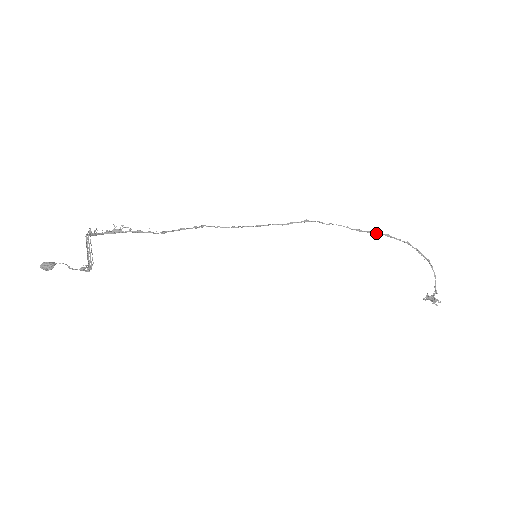
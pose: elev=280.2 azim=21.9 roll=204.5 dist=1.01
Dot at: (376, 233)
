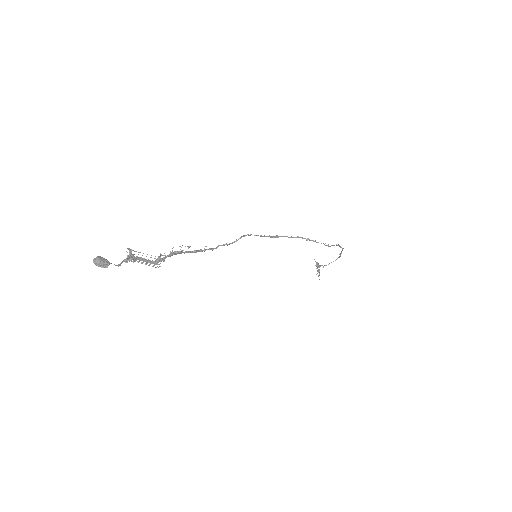
Dot at: occluded
